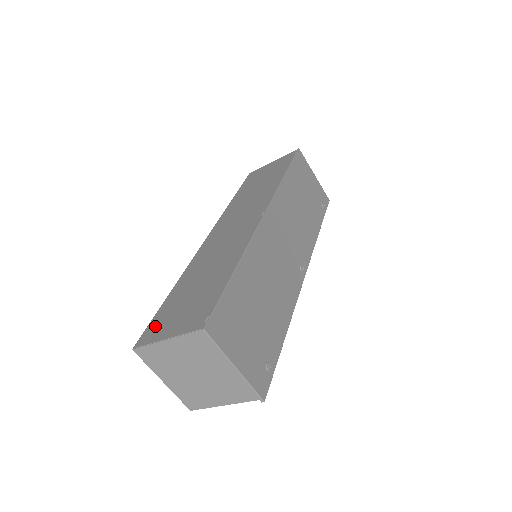
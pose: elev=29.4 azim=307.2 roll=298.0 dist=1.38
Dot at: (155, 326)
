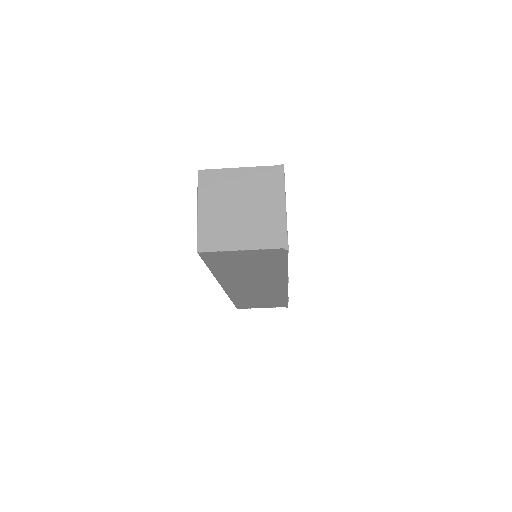
Dot at: occluded
